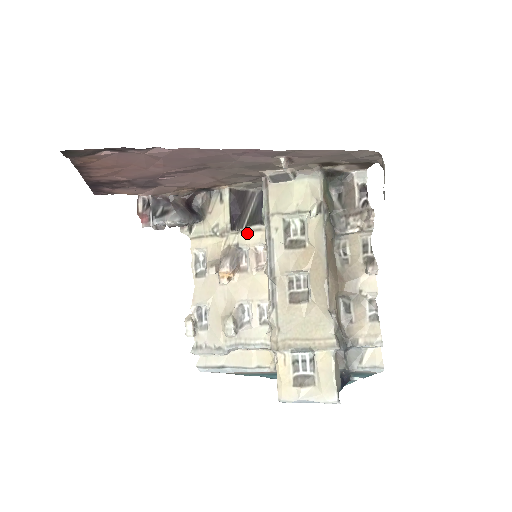
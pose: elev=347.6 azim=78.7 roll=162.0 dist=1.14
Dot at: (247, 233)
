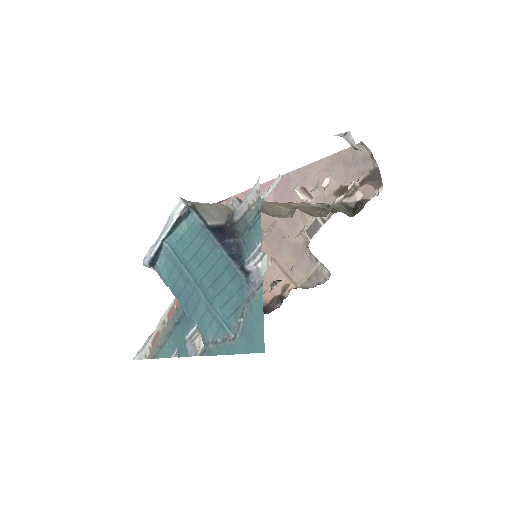
Dot at: (277, 283)
